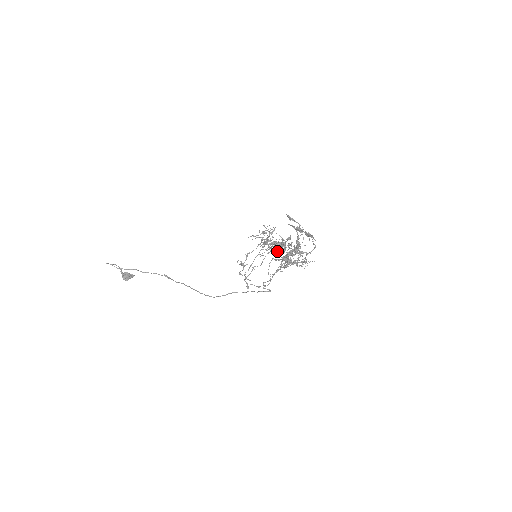
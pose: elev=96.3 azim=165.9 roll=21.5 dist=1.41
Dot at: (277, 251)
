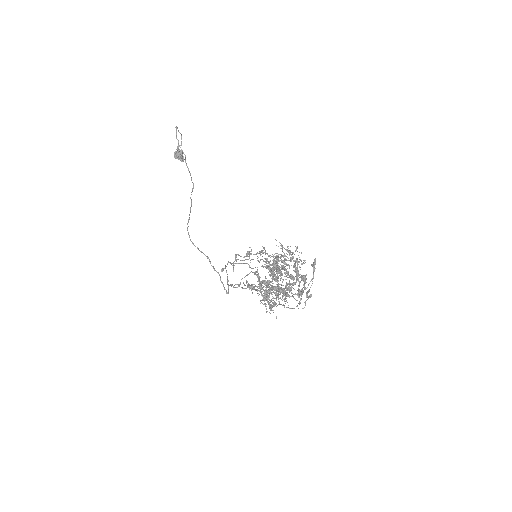
Dot at: (273, 274)
